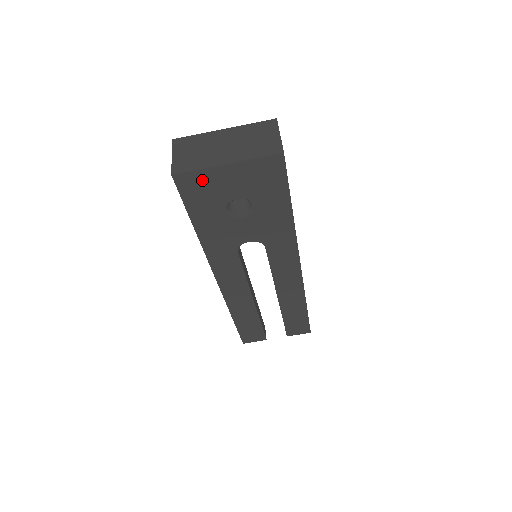
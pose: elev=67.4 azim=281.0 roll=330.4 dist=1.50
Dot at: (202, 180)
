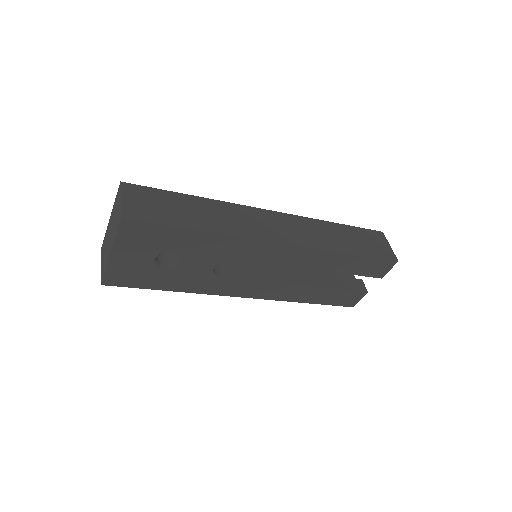
Dot at: (118, 272)
